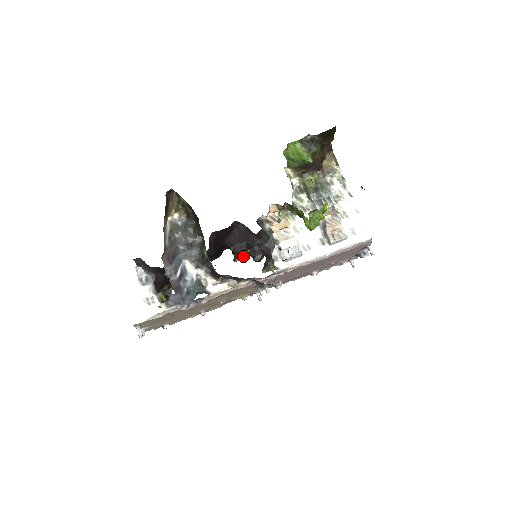
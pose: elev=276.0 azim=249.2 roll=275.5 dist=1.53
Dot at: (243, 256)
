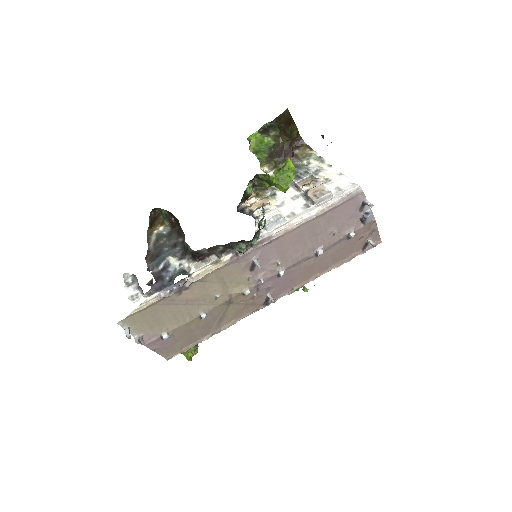
Dot at: occluded
